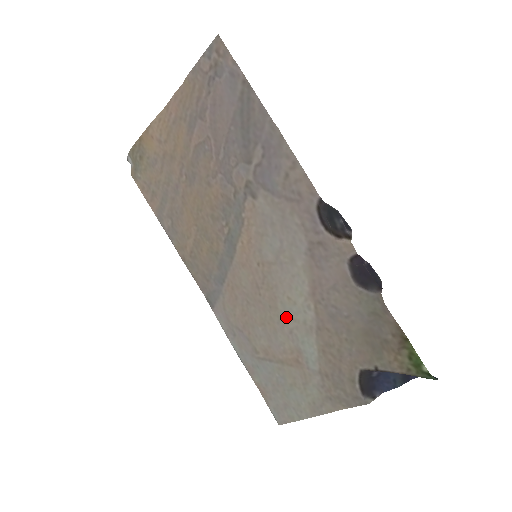
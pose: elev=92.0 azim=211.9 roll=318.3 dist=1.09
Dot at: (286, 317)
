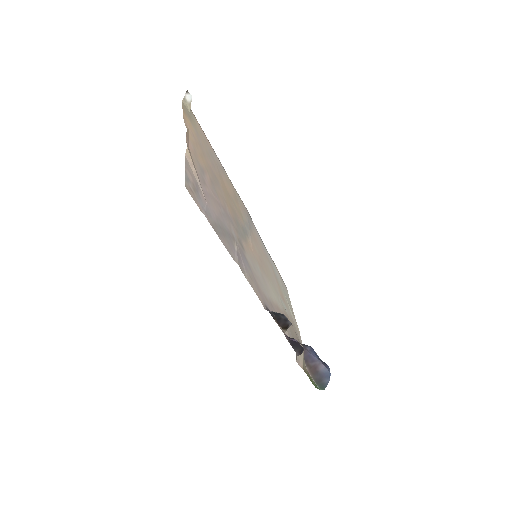
Dot at: (274, 287)
